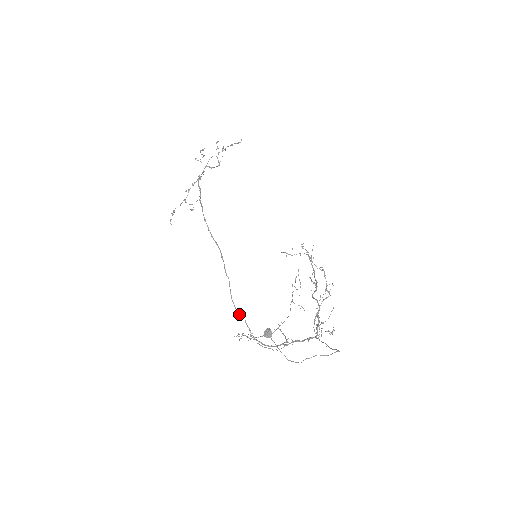
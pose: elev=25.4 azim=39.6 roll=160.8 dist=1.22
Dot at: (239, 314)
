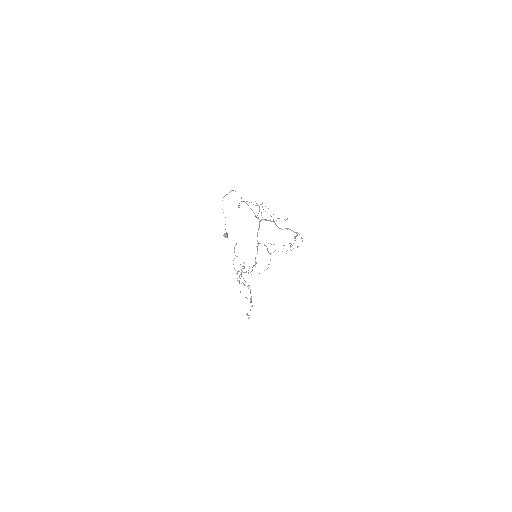
Dot at: occluded
